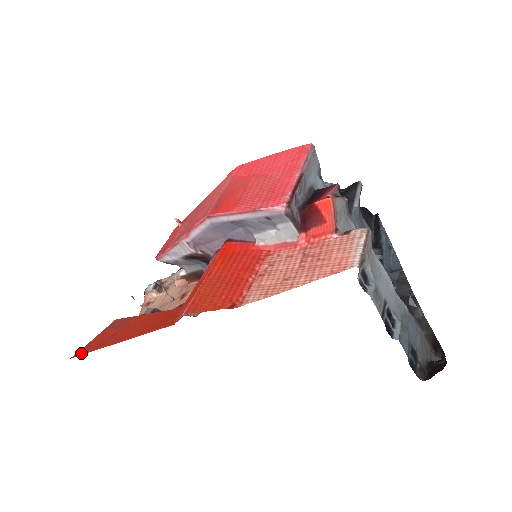
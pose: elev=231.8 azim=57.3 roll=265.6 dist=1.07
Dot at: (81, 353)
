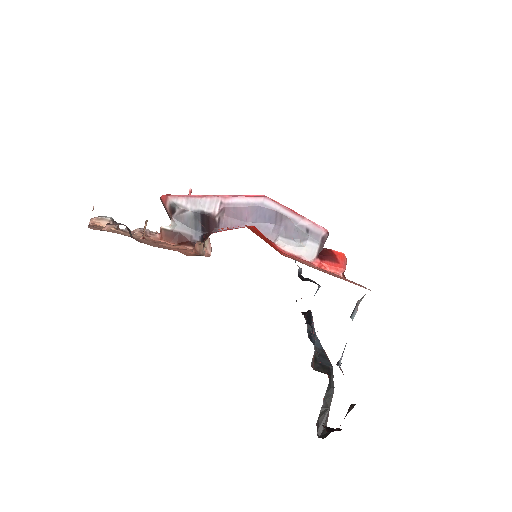
Dot at: occluded
